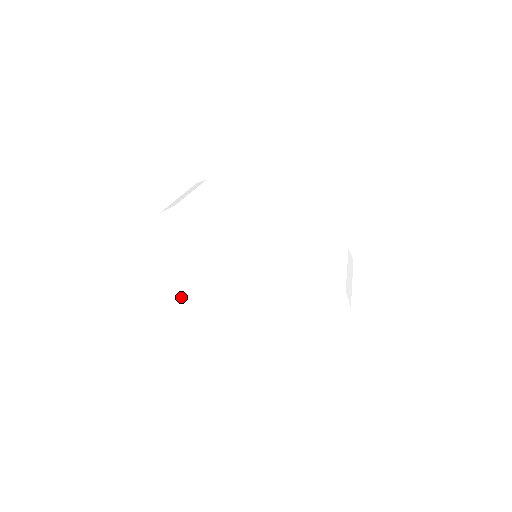
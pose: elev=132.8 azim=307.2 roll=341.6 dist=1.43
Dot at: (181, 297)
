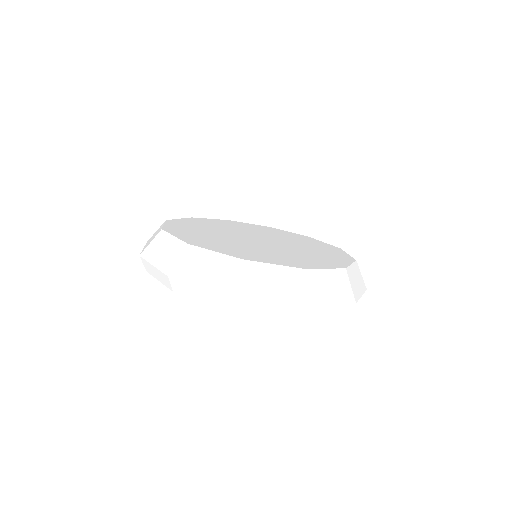
Dot at: (249, 260)
